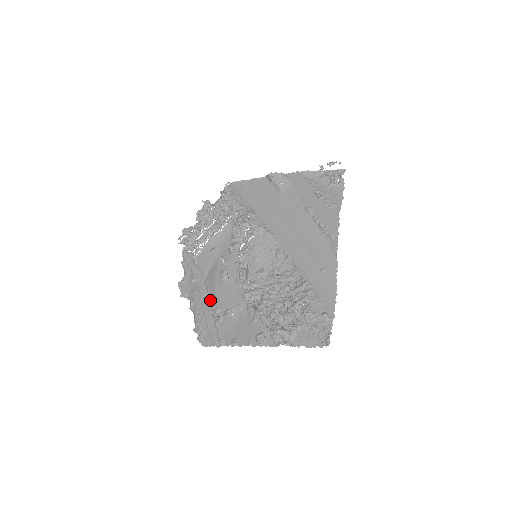
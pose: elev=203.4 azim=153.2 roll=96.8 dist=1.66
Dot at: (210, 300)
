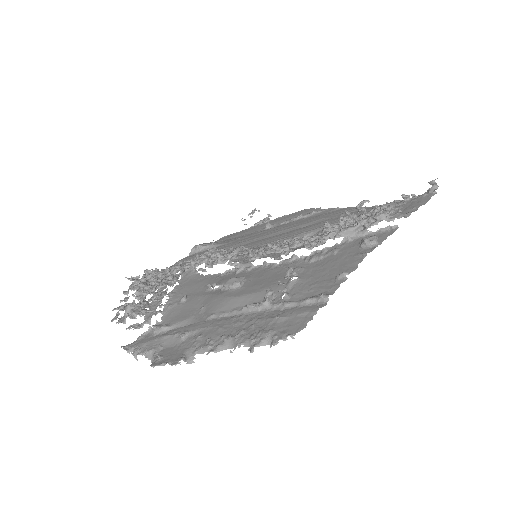
Dot at: (241, 309)
